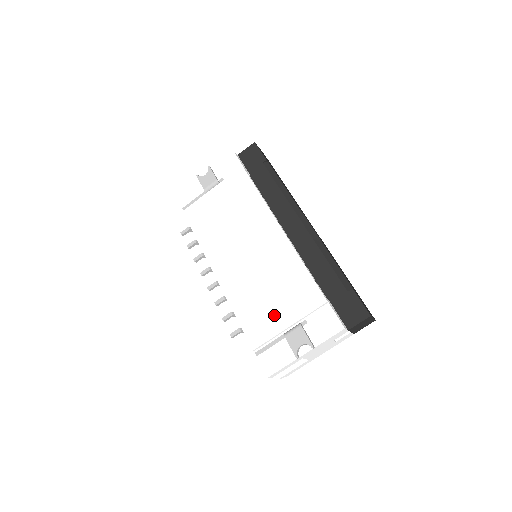
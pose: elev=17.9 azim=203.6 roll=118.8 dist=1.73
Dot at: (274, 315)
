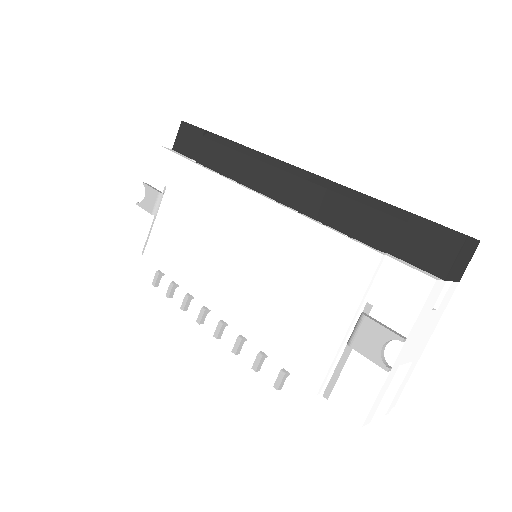
Dot at: (317, 323)
